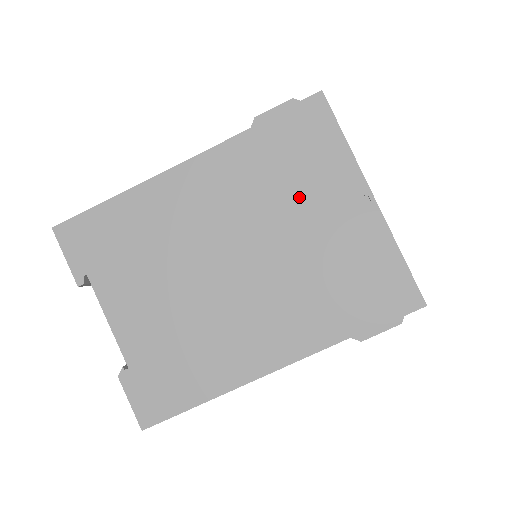
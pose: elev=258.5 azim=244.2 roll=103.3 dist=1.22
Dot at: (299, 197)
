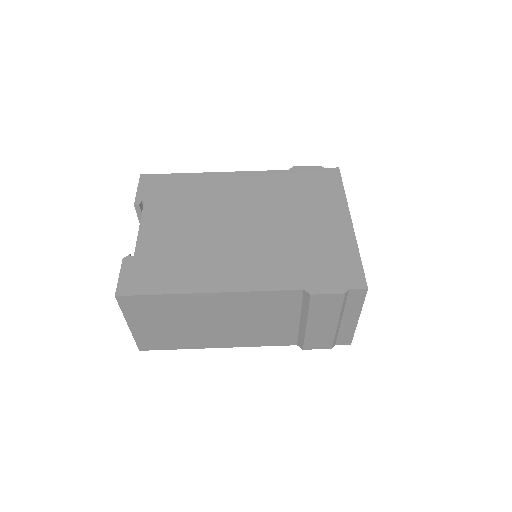
Dot at: (303, 207)
